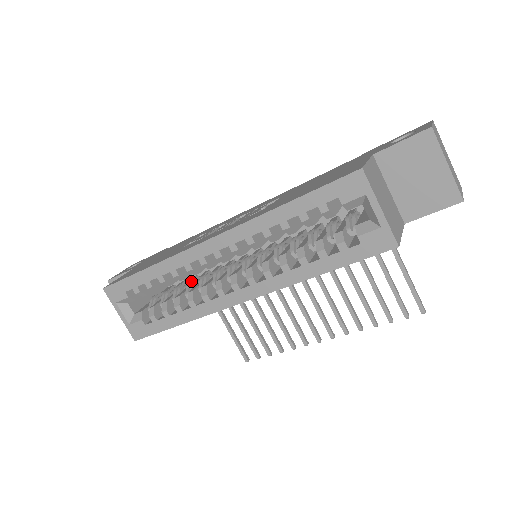
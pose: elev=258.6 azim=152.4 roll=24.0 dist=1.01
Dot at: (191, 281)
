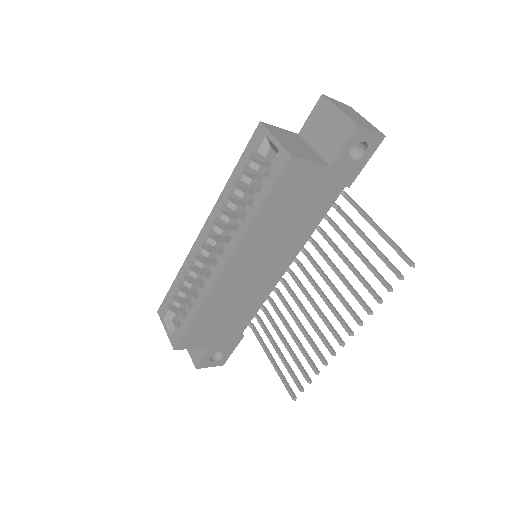
Dot at: occluded
